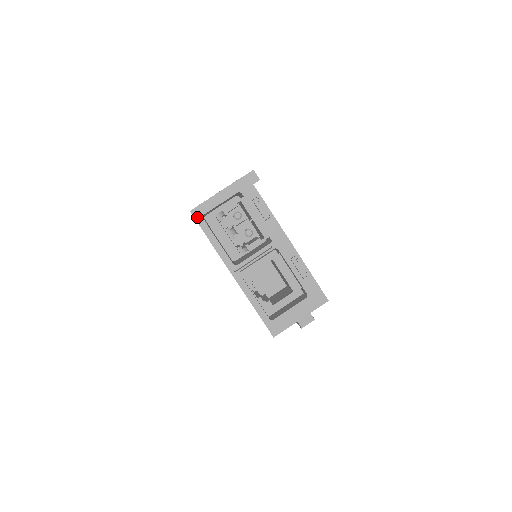
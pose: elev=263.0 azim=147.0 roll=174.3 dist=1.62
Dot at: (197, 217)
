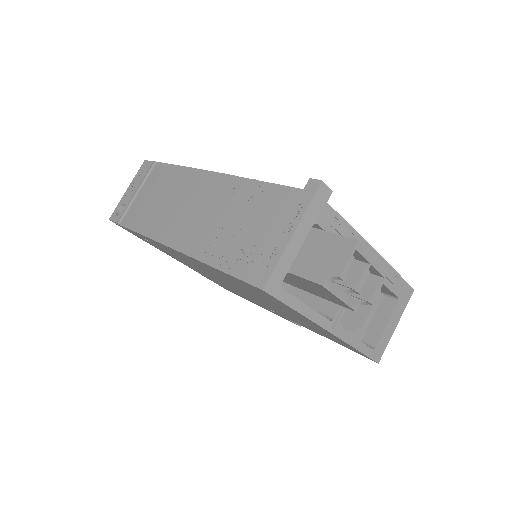
Dot at: (275, 292)
